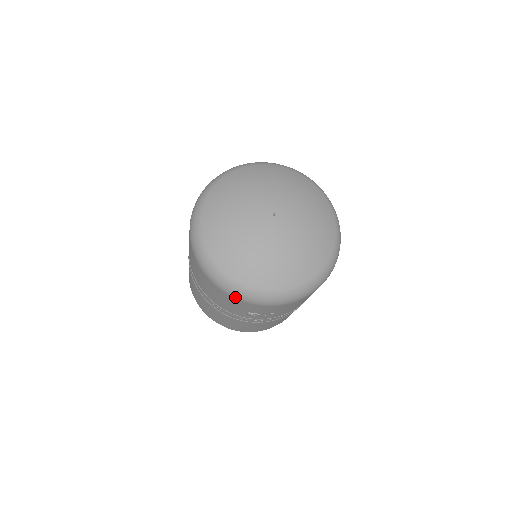
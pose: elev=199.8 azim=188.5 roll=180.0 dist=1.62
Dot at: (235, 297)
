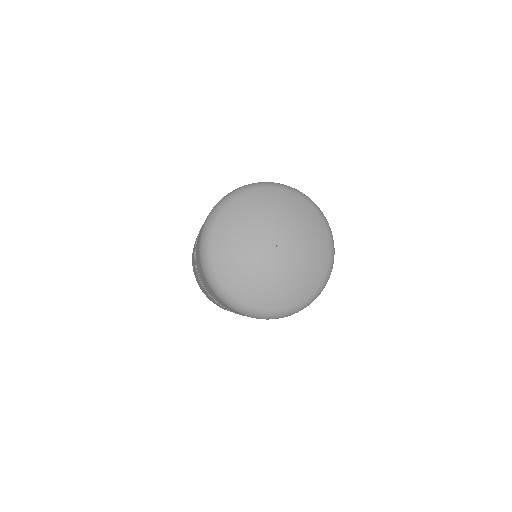
Dot at: (268, 319)
